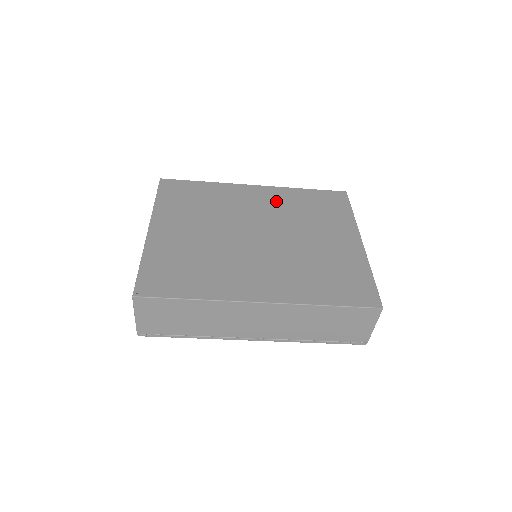
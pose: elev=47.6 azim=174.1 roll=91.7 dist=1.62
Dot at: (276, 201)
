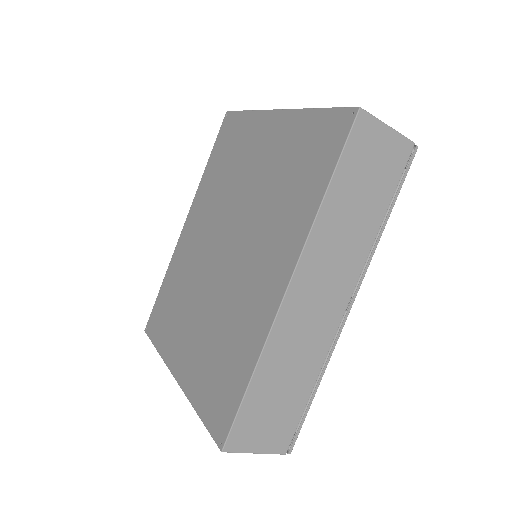
Dot at: (205, 206)
